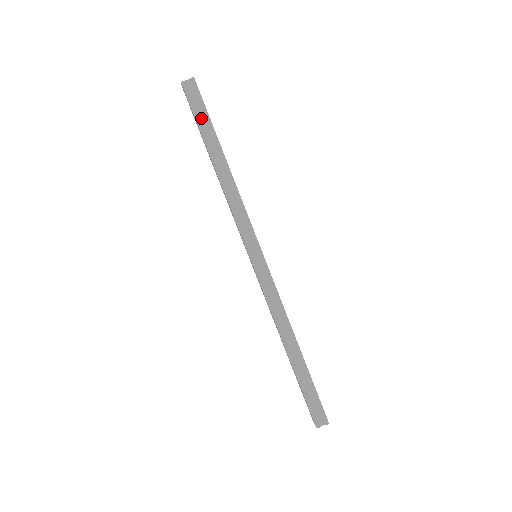
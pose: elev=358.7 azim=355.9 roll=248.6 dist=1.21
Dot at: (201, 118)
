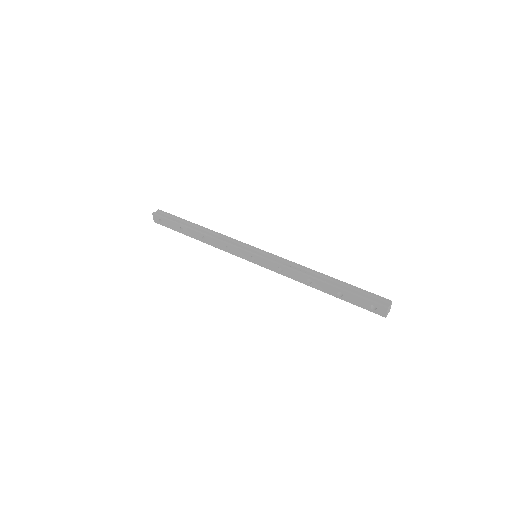
Dot at: (174, 220)
